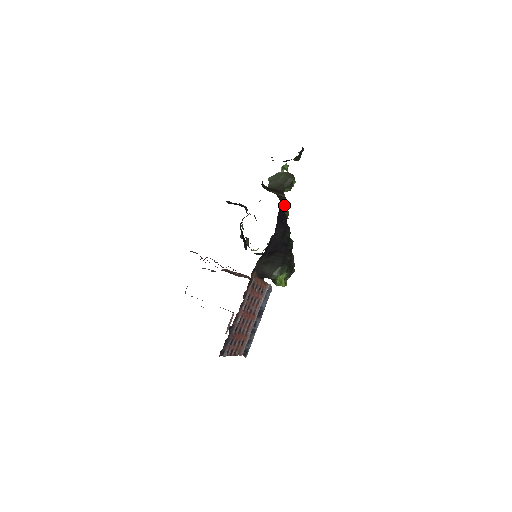
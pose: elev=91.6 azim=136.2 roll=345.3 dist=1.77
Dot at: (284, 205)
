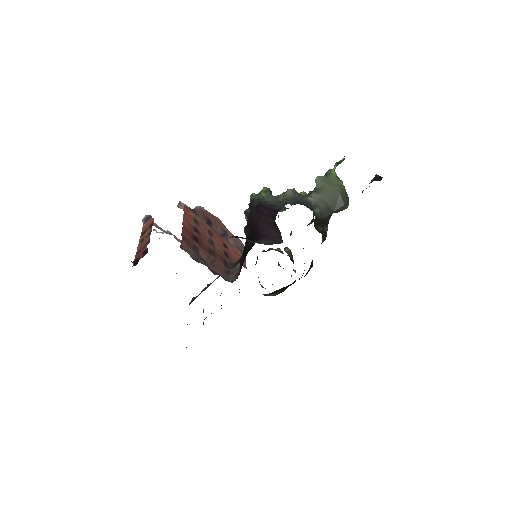
Dot at: occluded
